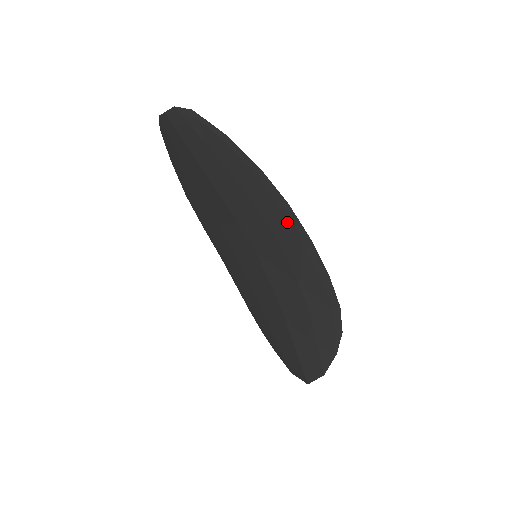
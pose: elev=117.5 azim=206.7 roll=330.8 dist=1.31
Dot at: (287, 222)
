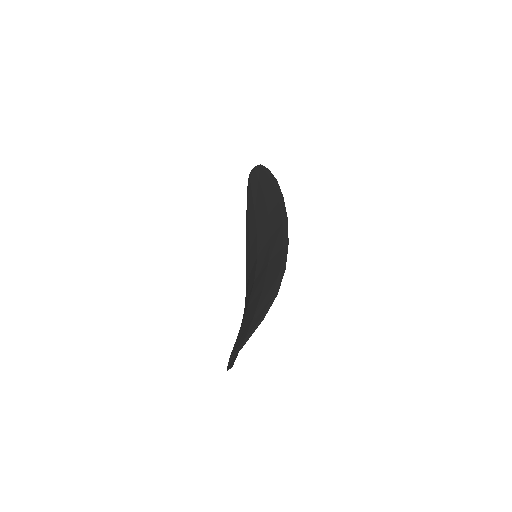
Dot at: (279, 212)
